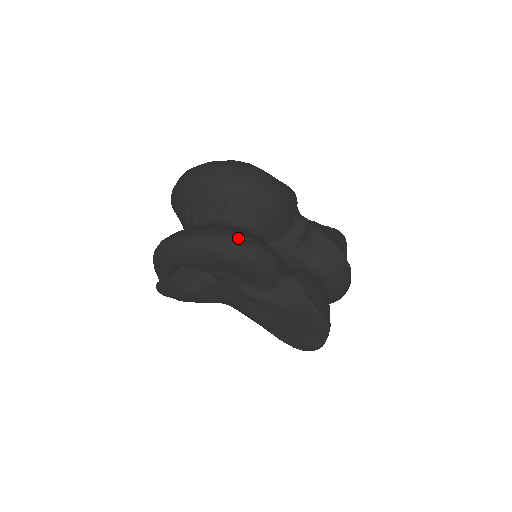
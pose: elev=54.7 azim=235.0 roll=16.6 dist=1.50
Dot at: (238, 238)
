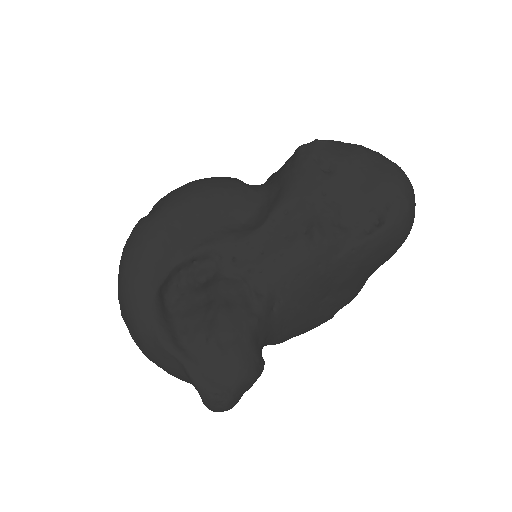
Dot at: occluded
